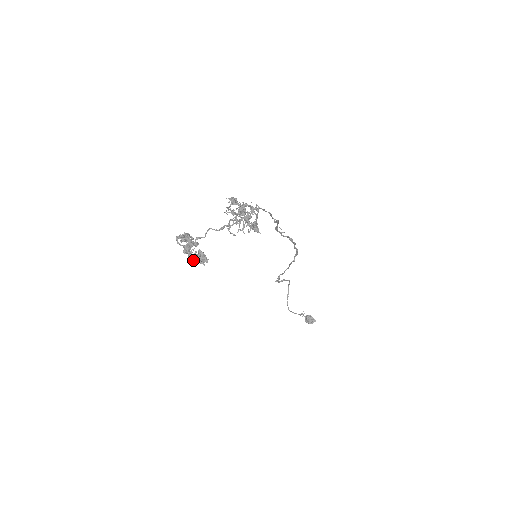
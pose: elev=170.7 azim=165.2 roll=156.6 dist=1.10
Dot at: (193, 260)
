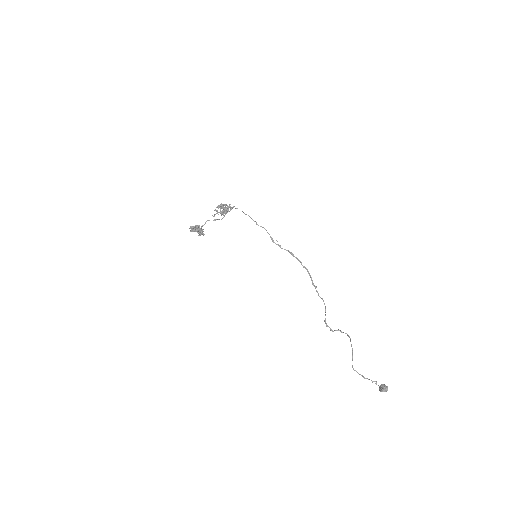
Dot at: (191, 230)
